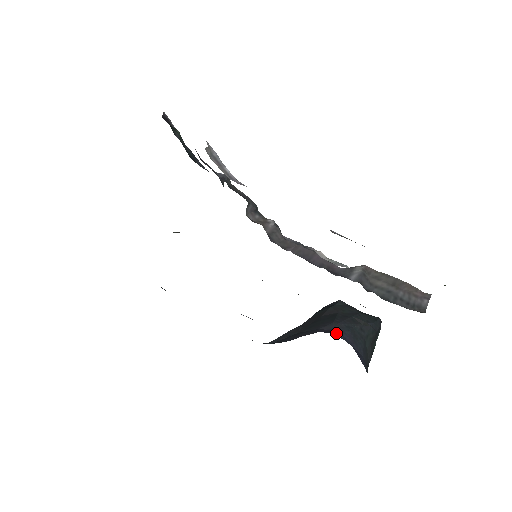
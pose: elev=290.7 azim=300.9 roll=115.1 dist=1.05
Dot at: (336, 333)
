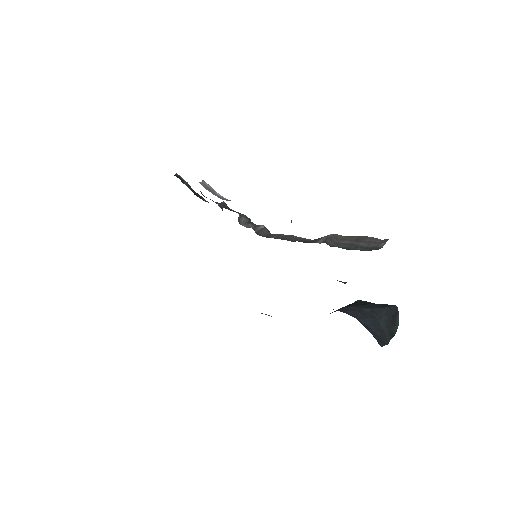
Dot at: (341, 311)
